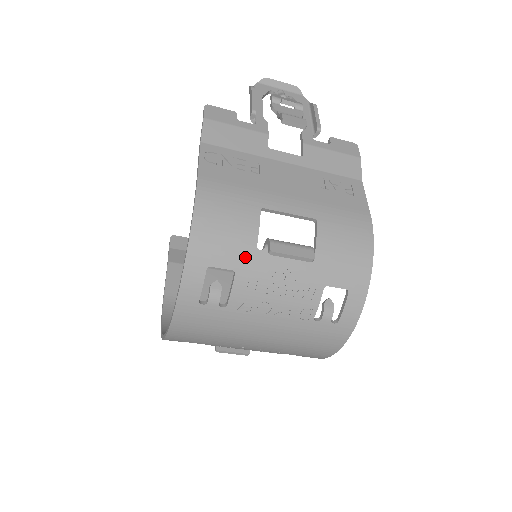
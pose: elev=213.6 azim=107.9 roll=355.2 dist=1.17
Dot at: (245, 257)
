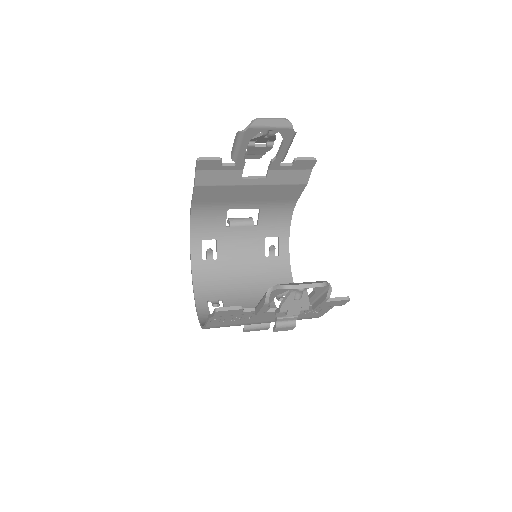
Dot at: occluded
